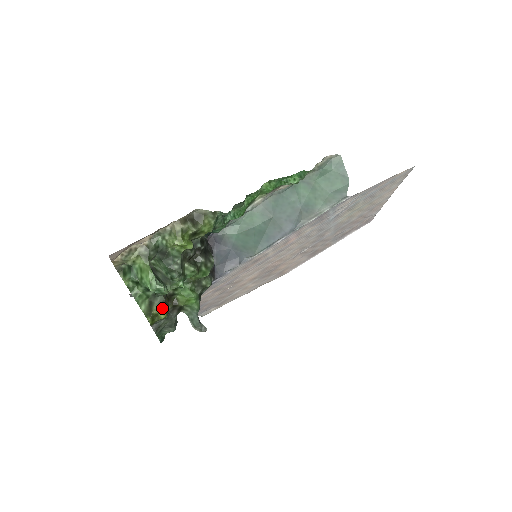
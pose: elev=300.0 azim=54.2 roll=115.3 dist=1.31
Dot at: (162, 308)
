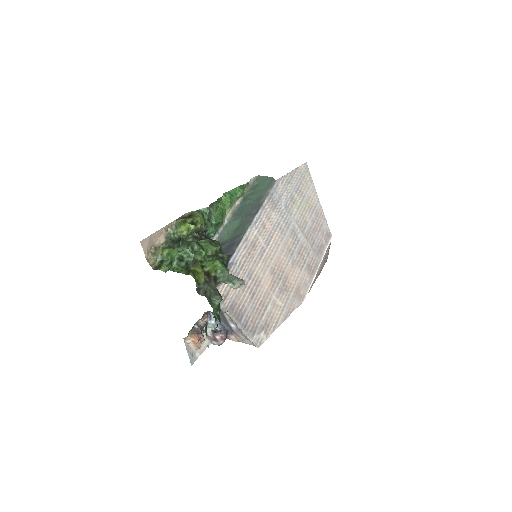
Dot at: (196, 265)
